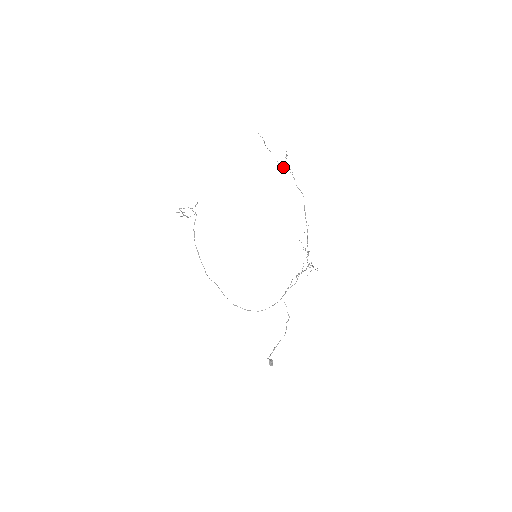
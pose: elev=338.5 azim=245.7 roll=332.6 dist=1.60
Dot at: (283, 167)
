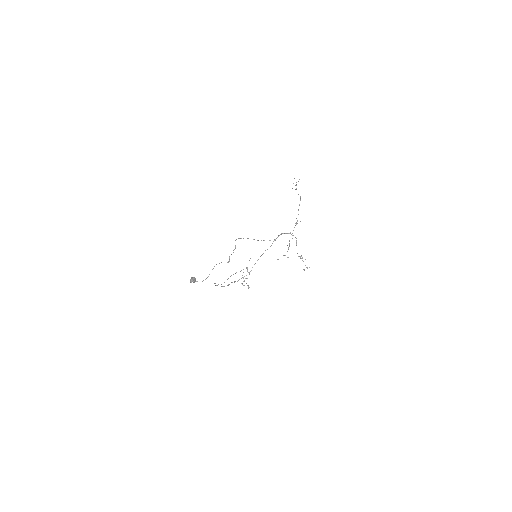
Dot at: occluded
